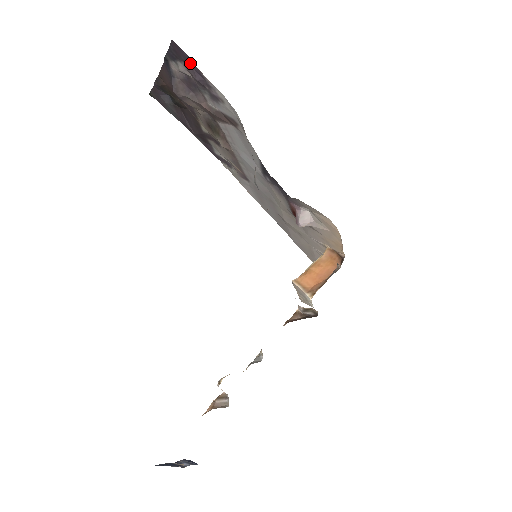
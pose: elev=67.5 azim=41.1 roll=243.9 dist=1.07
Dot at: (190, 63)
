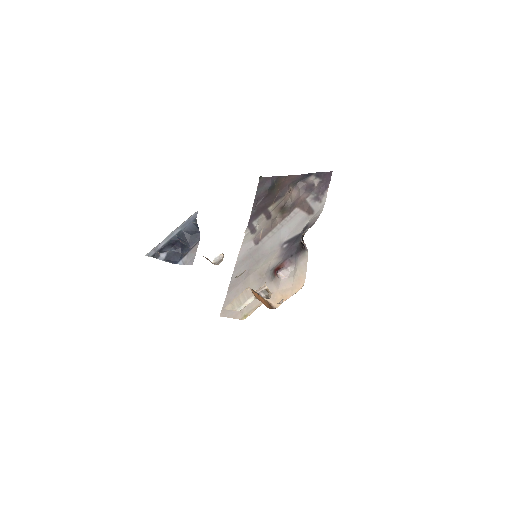
Dot at: (327, 182)
